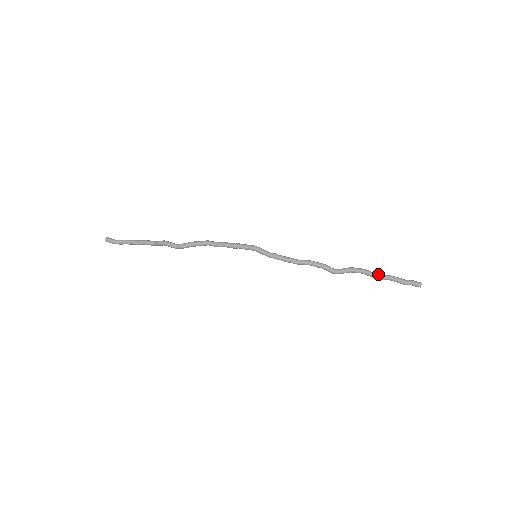
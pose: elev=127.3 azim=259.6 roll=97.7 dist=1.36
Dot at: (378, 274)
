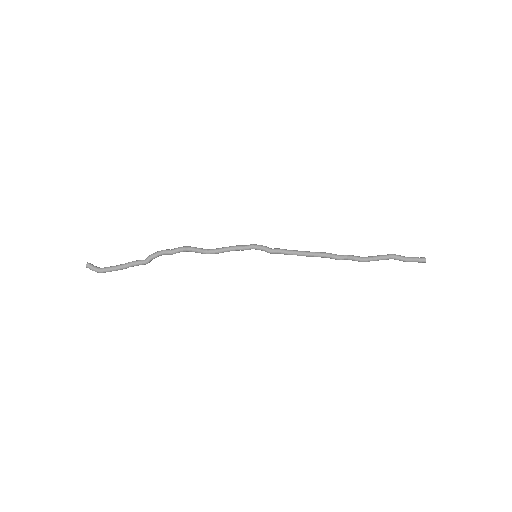
Dot at: (380, 255)
